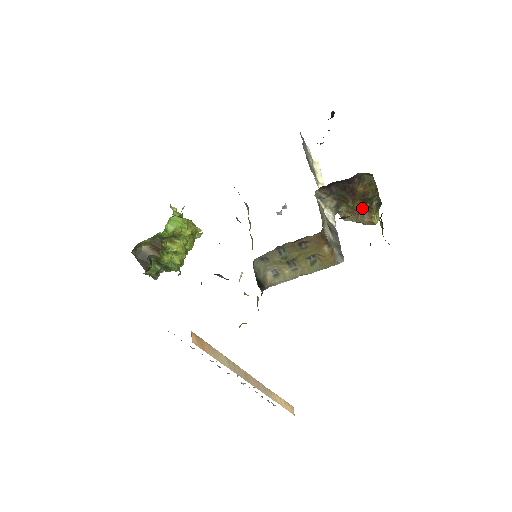
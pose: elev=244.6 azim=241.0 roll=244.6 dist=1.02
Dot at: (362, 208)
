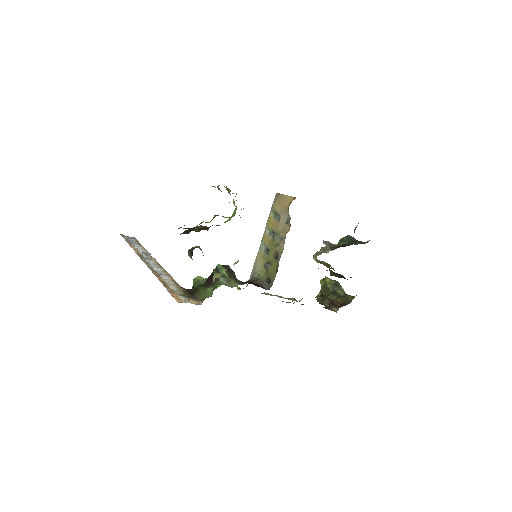
Dot at: occluded
